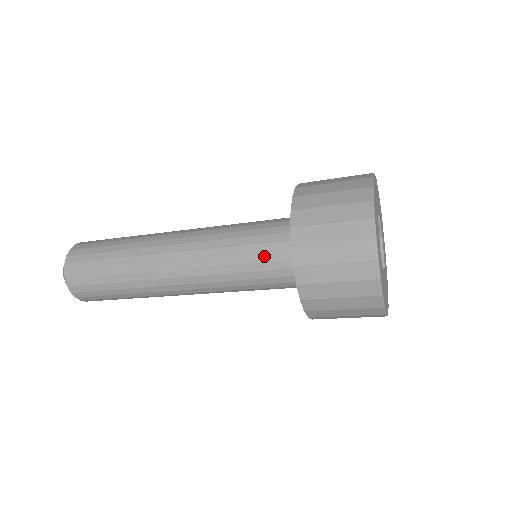
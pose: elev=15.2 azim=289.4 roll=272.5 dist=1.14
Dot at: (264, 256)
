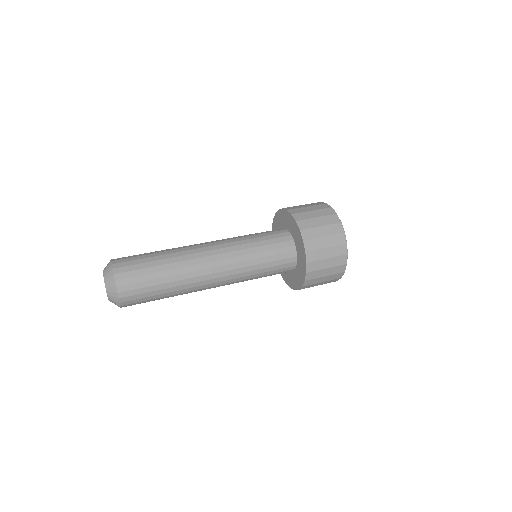
Dot at: (276, 257)
